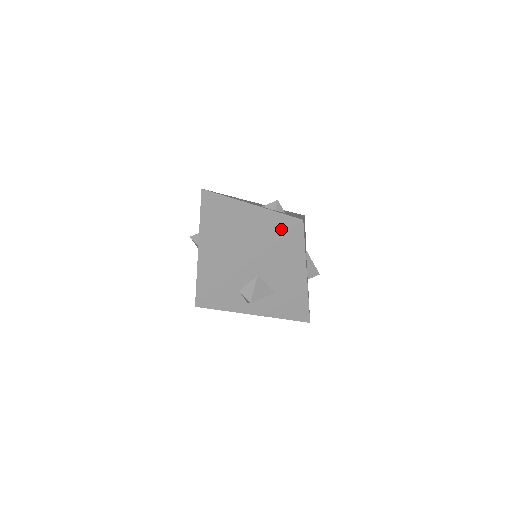
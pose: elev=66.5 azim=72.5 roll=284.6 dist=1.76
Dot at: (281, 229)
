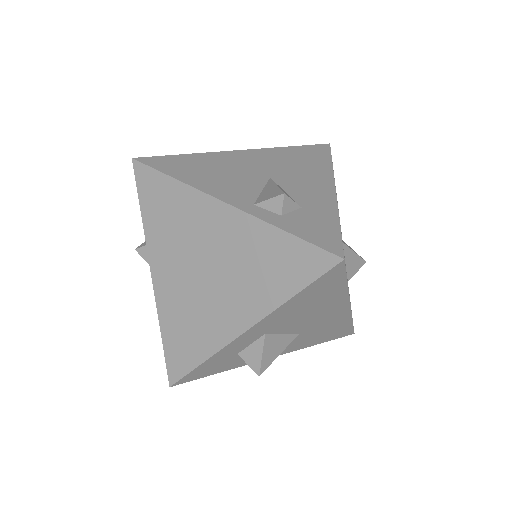
Dot at: (299, 272)
